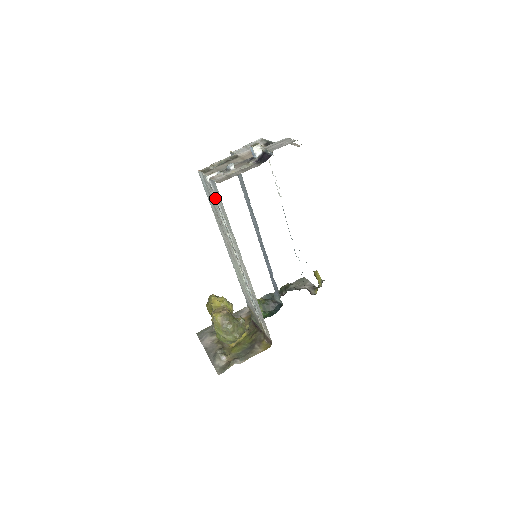
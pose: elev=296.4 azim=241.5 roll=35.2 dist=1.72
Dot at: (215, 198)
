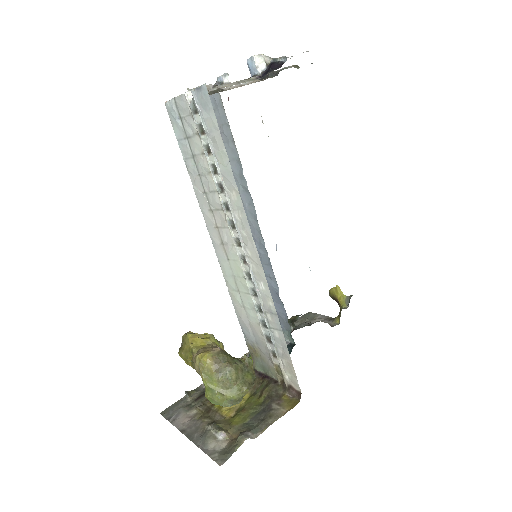
Dot at: (200, 131)
